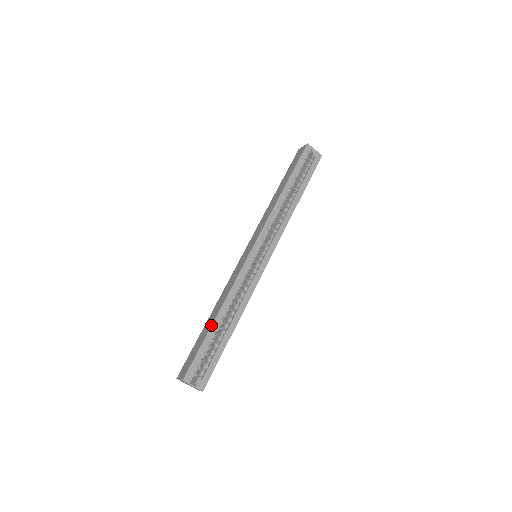
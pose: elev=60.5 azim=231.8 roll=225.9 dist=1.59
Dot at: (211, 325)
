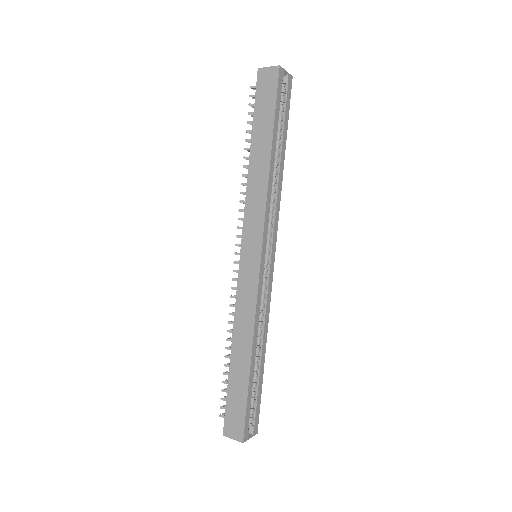
Dot at: (249, 372)
